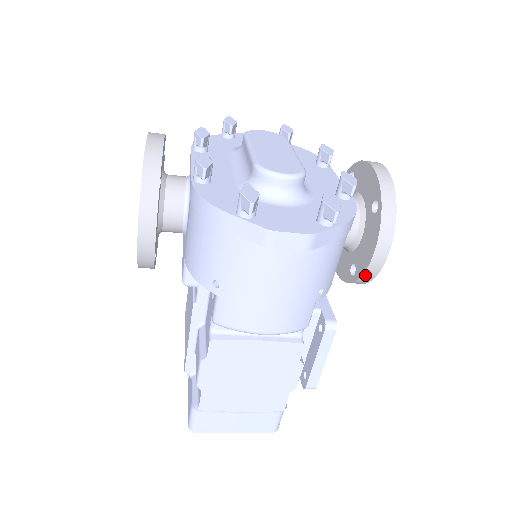
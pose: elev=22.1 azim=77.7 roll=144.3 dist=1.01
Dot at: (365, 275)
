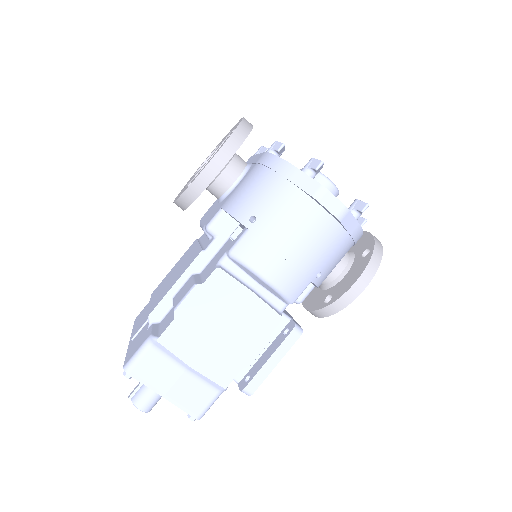
Dot at: (341, 299)
